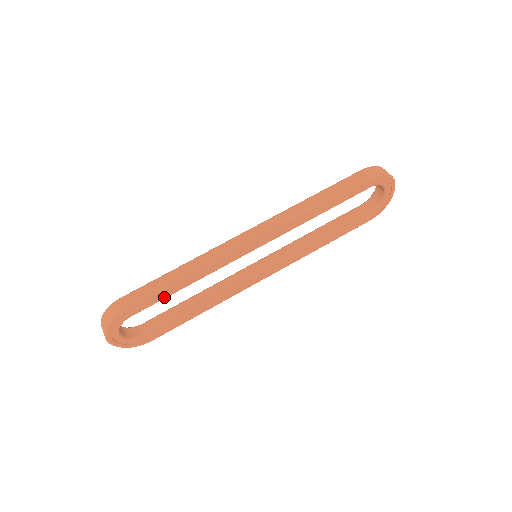
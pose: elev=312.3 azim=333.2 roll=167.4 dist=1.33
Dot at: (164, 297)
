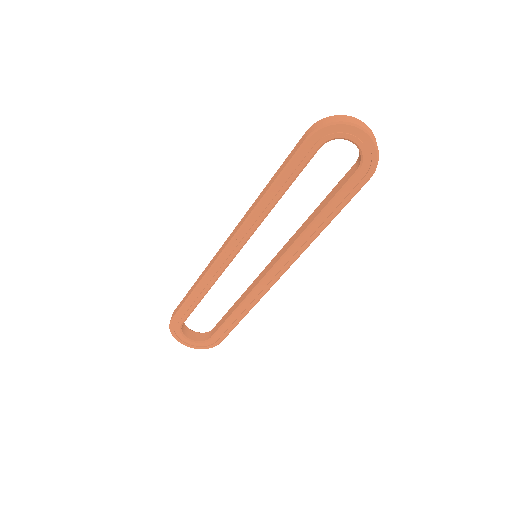
Dot at: (193, 307)
